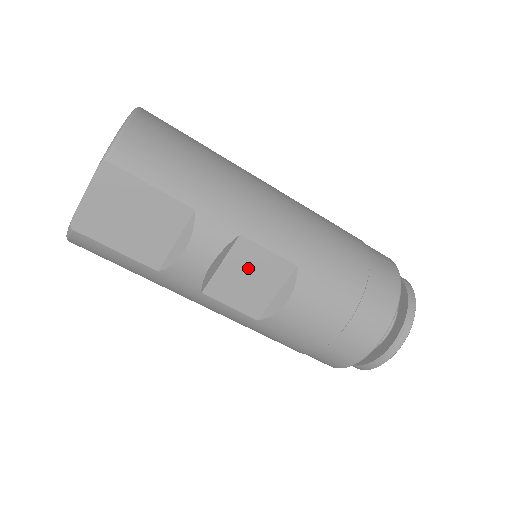
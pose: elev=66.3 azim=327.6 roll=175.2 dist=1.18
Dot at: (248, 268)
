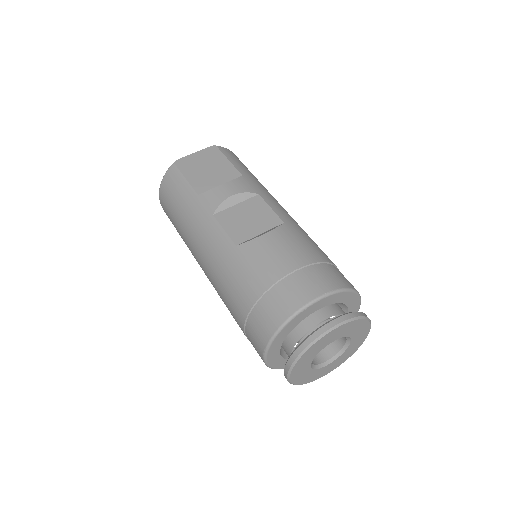
Dot at: (252, 212)
